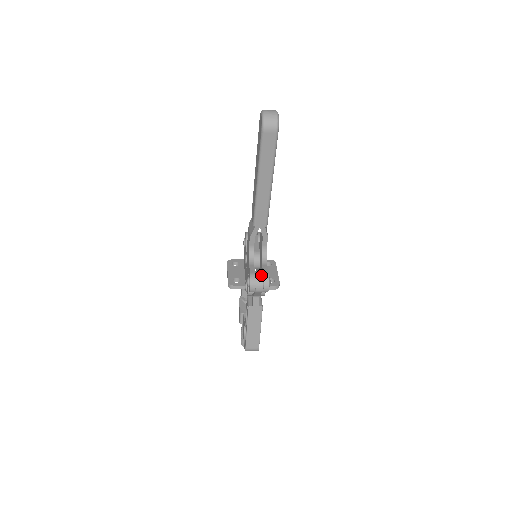
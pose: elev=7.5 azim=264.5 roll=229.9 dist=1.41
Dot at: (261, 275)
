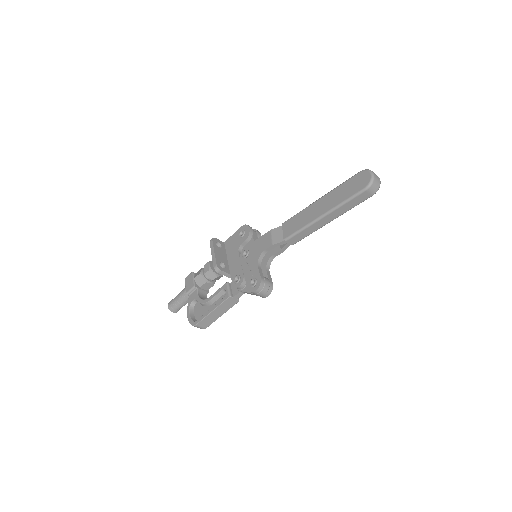
Dot at: (269, 283)
